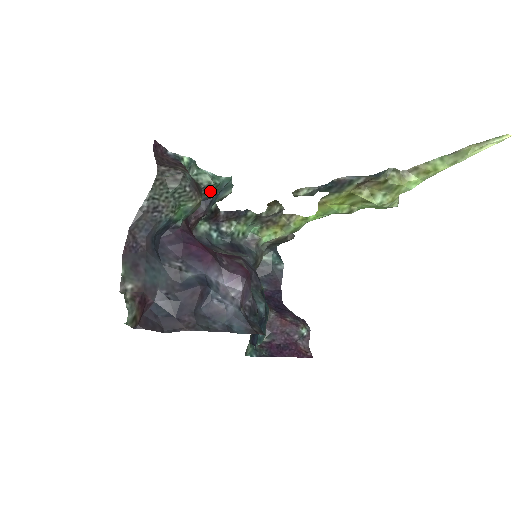
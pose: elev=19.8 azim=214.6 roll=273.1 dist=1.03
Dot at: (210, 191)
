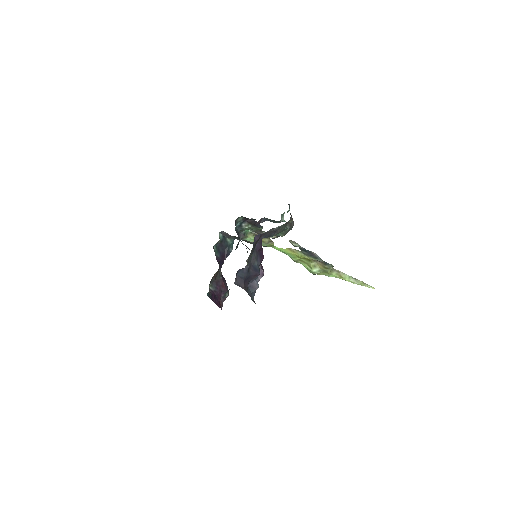
Dot at: (275, 221)
